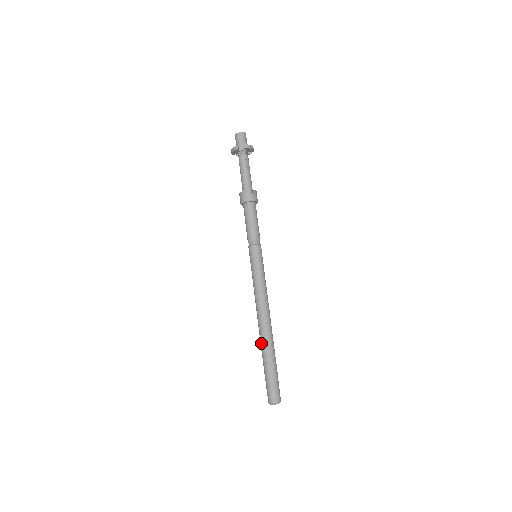
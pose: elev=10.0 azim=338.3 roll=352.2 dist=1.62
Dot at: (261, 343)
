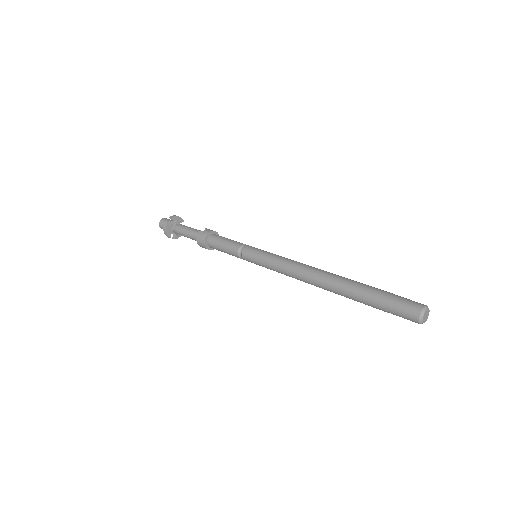
Dot at: (339, 290)
